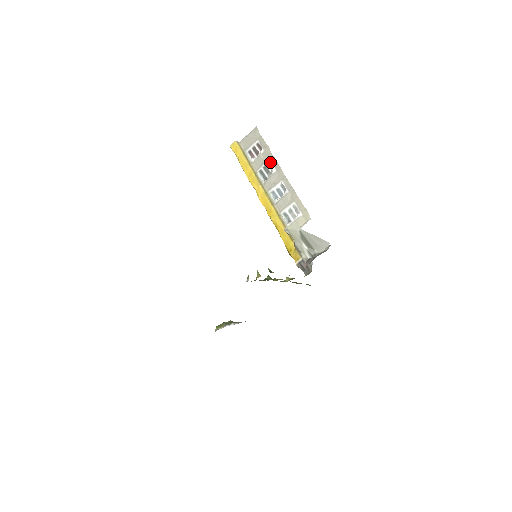
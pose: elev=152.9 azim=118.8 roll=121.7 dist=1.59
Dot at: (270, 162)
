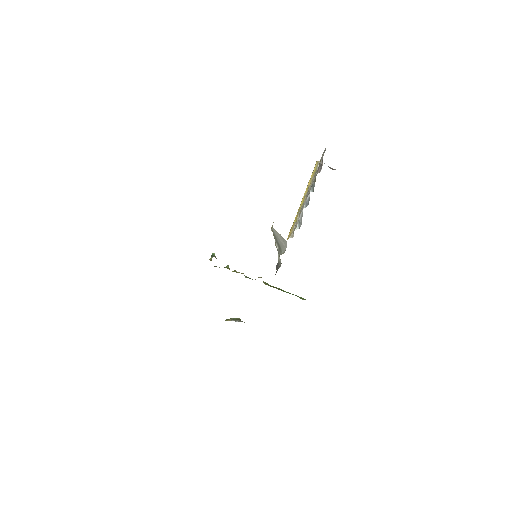
Dot at: occluded
